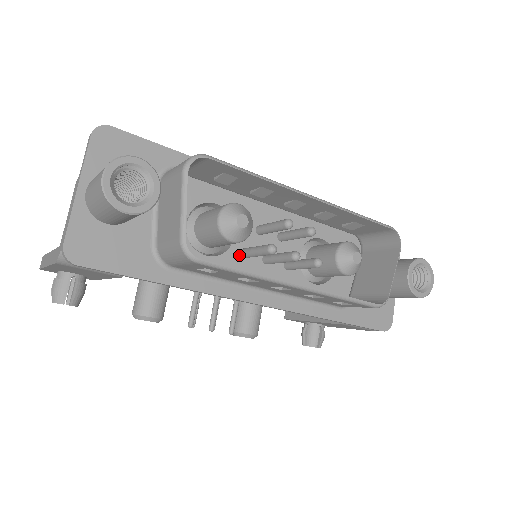
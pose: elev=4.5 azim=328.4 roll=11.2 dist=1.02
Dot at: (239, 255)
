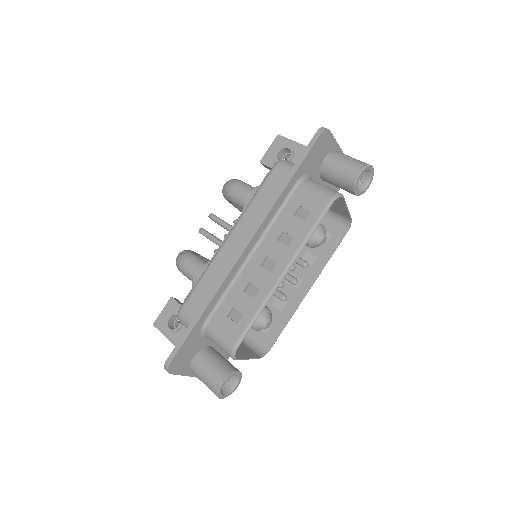
Dot at: occluded
